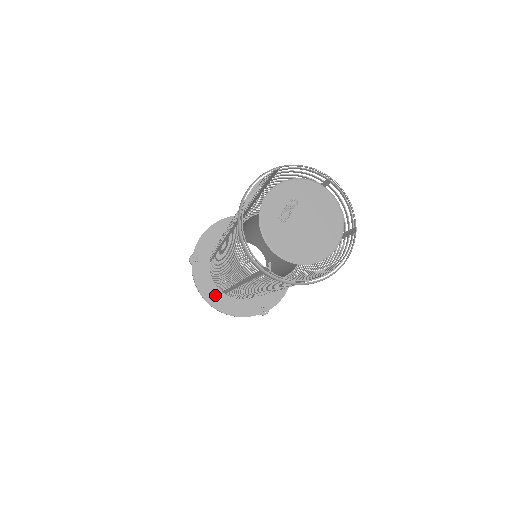
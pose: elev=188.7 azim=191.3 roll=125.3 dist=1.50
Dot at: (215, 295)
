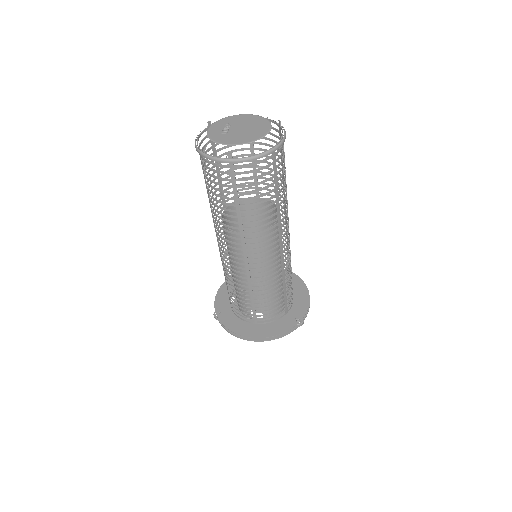
Dot at: (249, 329)
